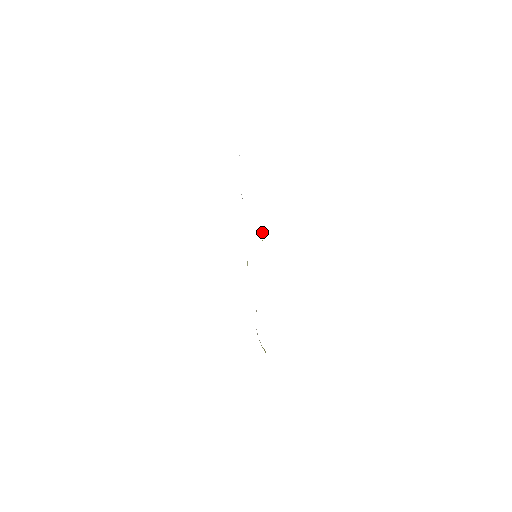
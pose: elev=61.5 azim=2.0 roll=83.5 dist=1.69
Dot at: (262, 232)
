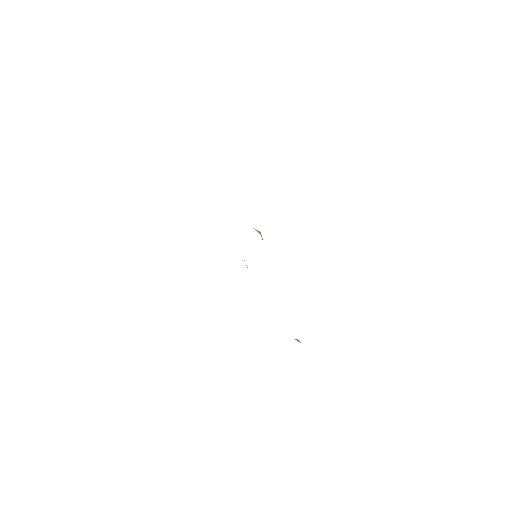
Dot at: (258, 232)
